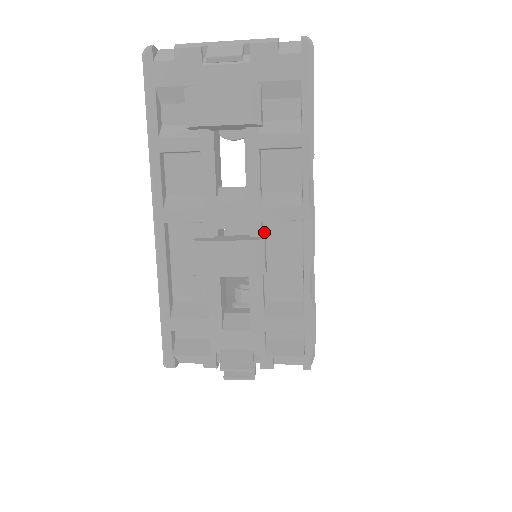
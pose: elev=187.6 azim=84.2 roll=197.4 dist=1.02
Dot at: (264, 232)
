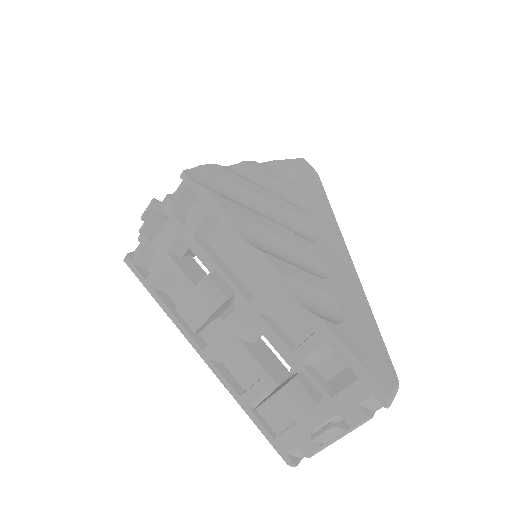
Dot at: occluded
